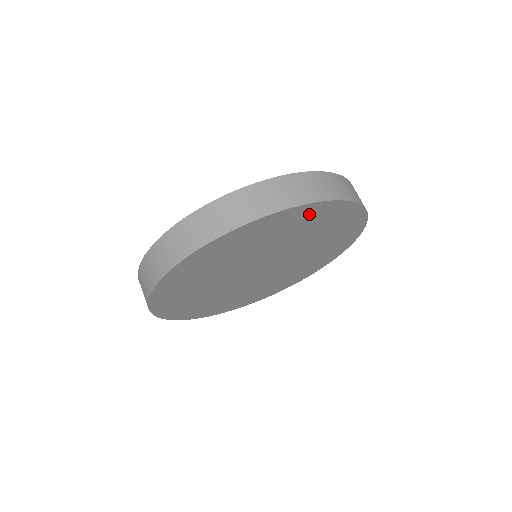
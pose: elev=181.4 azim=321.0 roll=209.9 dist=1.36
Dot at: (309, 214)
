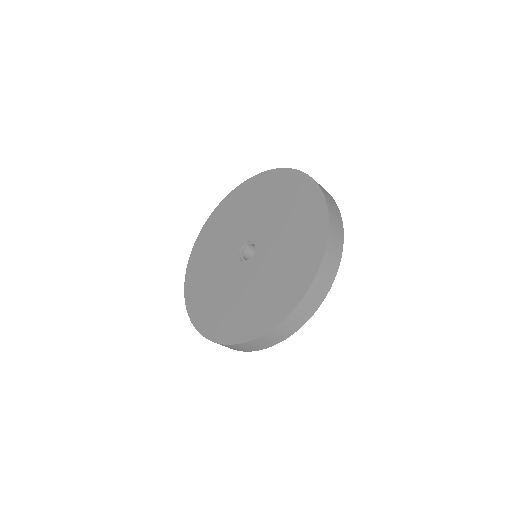
Dot at: occluded
